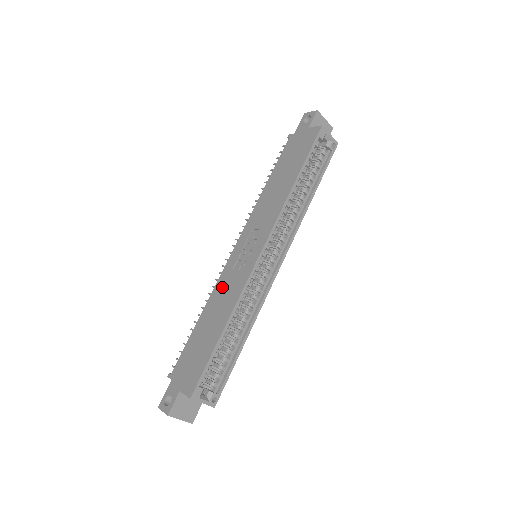
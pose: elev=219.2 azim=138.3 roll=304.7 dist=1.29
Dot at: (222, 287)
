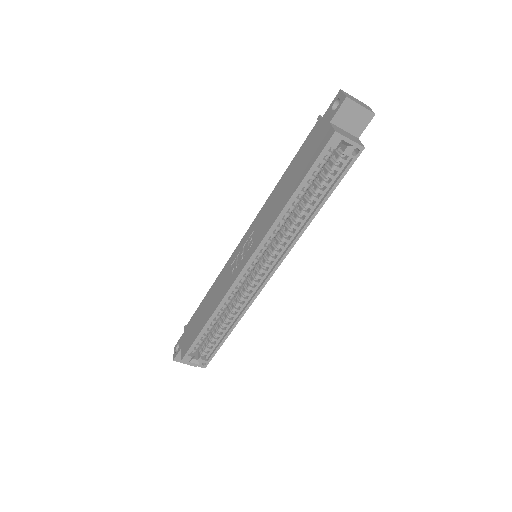
Dot at: (222, 277)
